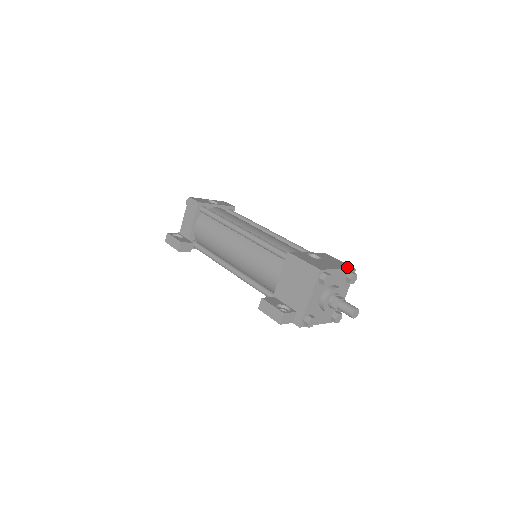
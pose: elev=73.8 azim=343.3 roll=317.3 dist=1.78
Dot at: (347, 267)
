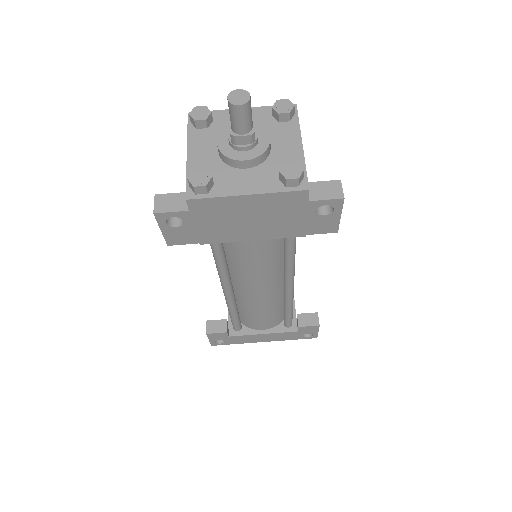
Dot at: occluded
